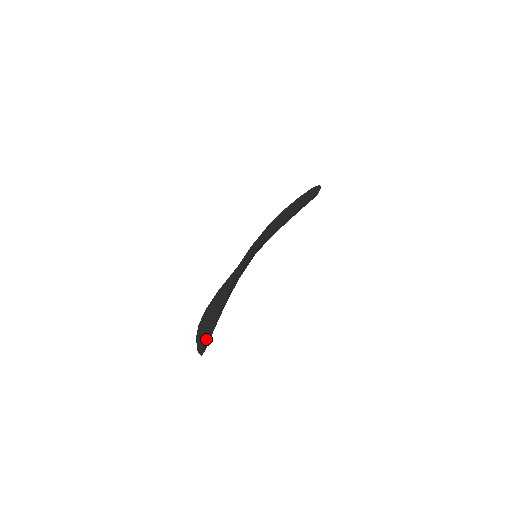
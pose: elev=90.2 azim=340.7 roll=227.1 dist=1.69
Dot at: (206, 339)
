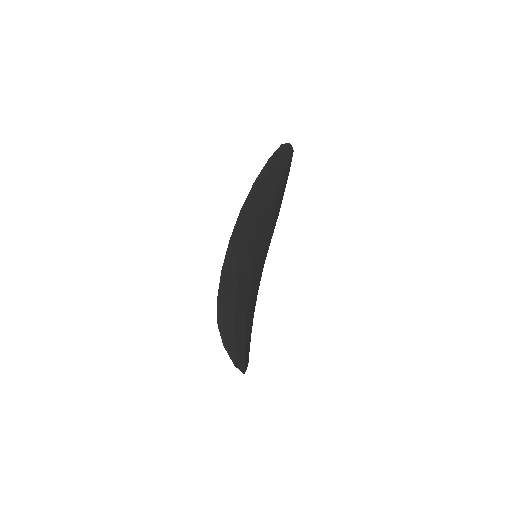
Dot at: occluded
